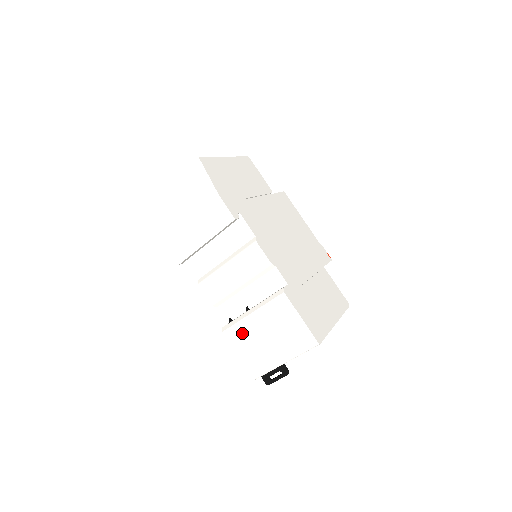
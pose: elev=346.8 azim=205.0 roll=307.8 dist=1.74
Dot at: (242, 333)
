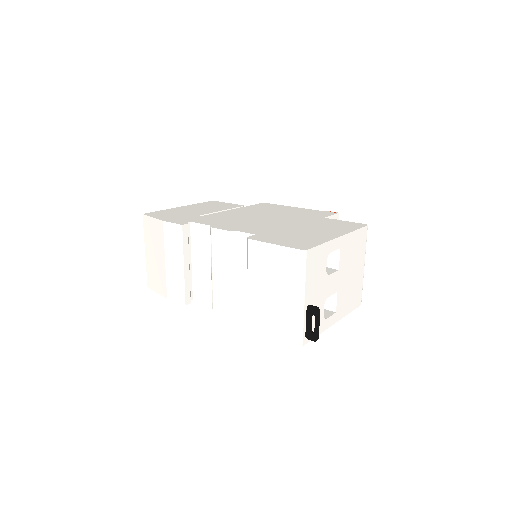
Dot at: (257, 311)
